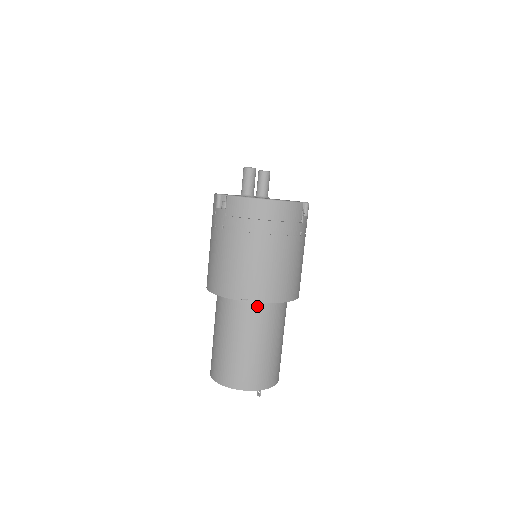
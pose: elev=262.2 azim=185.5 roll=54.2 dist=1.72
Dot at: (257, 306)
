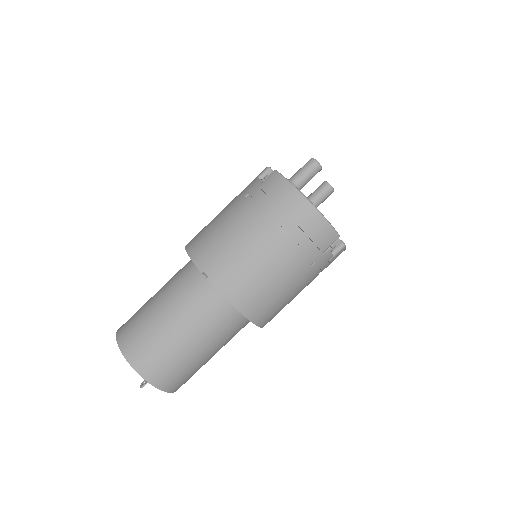
Dot at: (213, 294)
